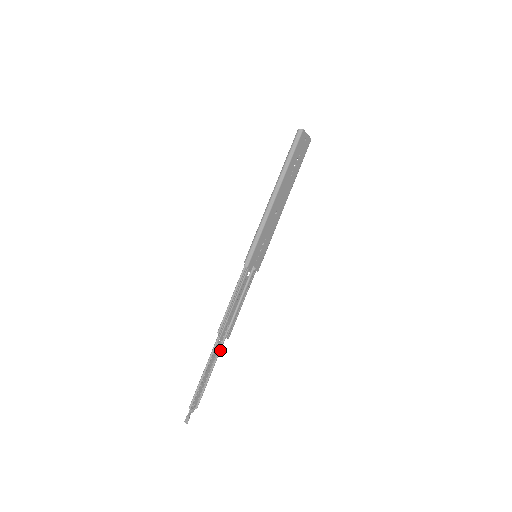
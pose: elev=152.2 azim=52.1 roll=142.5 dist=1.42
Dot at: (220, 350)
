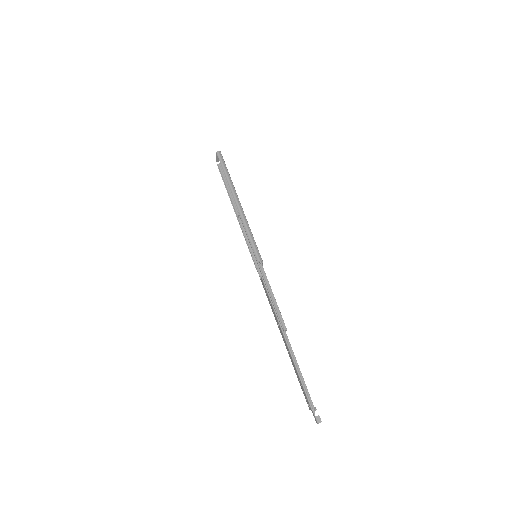
Dot at: occluded
